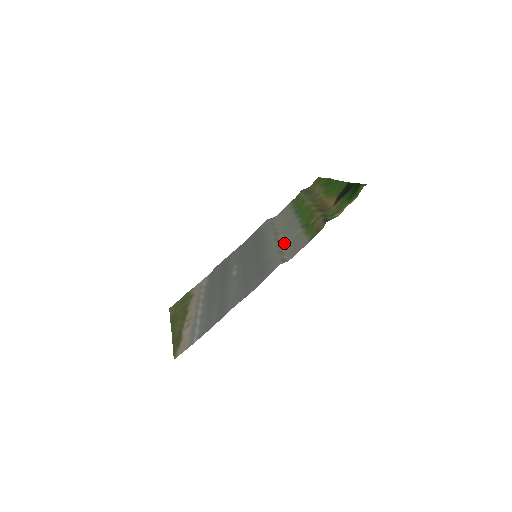
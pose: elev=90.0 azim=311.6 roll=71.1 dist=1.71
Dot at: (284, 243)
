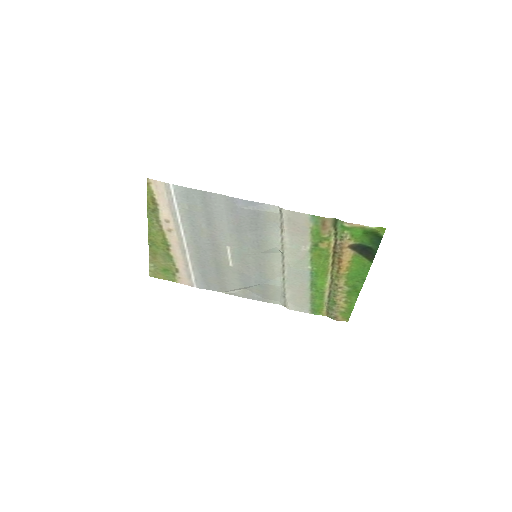
Dot at: (288, 243)
